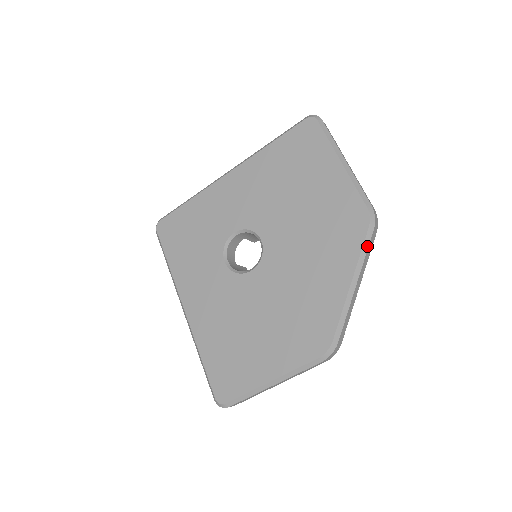
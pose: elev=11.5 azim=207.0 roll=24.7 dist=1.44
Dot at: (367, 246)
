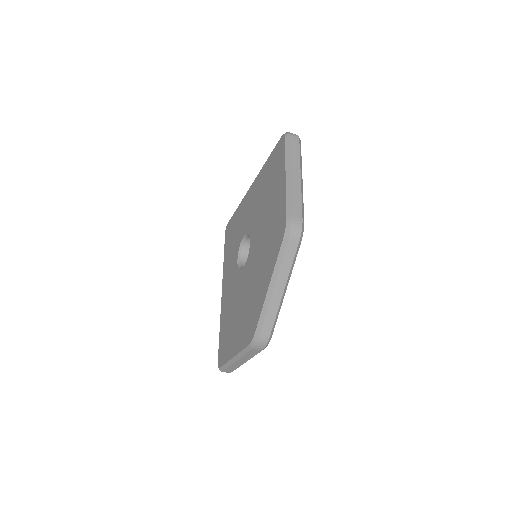
Dot at: (282, 254)
